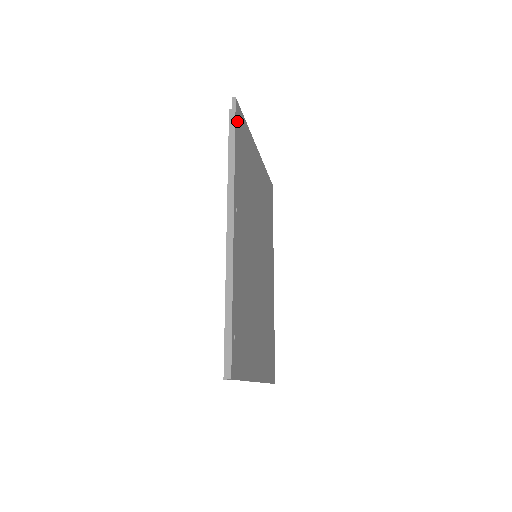
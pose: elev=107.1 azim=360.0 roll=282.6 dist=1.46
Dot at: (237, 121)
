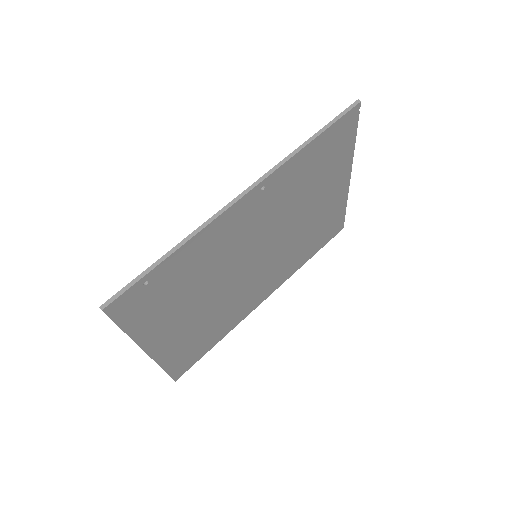
Dot at: (342, 122)
